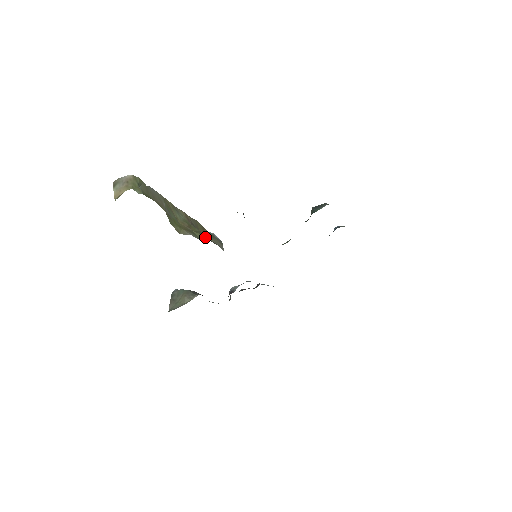
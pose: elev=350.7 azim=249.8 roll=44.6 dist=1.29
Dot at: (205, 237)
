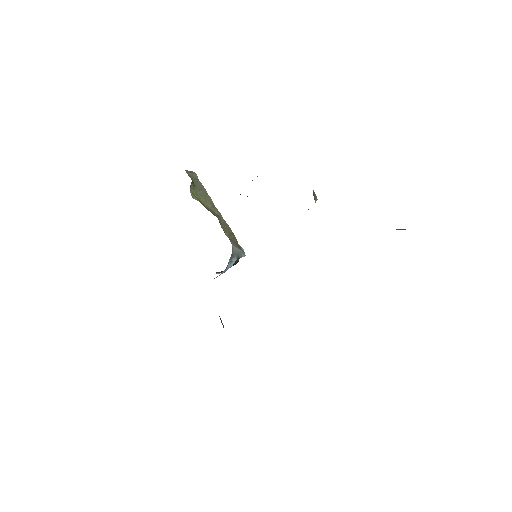
Dot at: occluded
